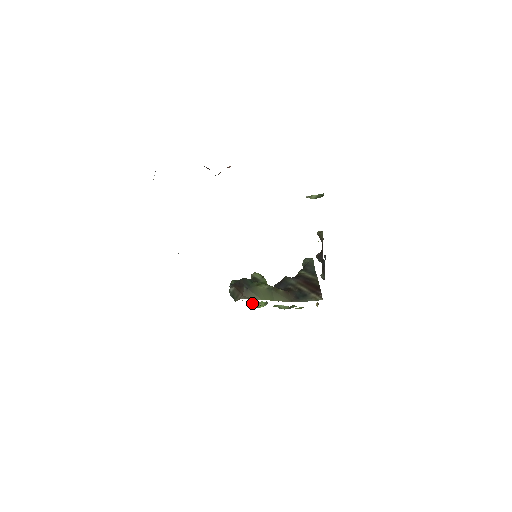
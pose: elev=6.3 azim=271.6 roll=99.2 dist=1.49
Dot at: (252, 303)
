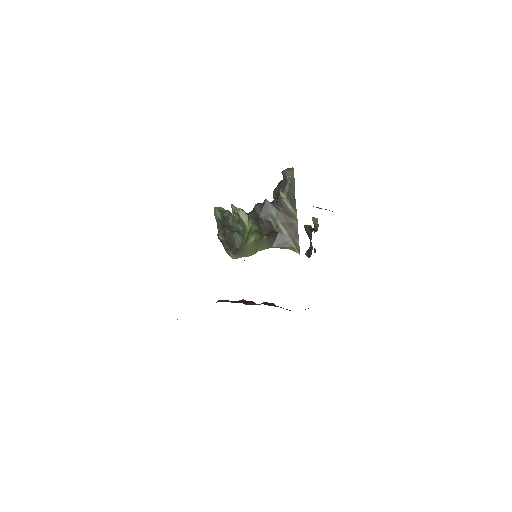
Dot at: occluded
